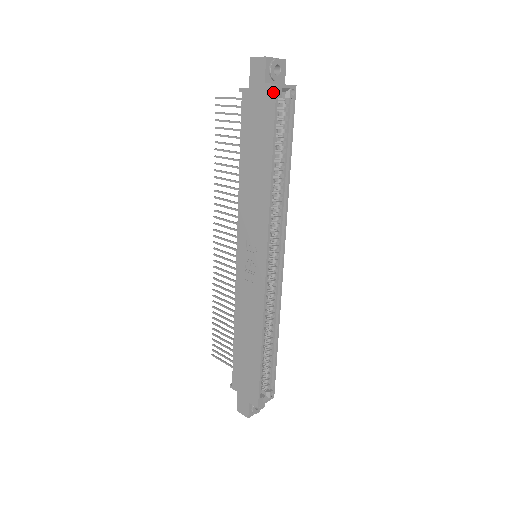
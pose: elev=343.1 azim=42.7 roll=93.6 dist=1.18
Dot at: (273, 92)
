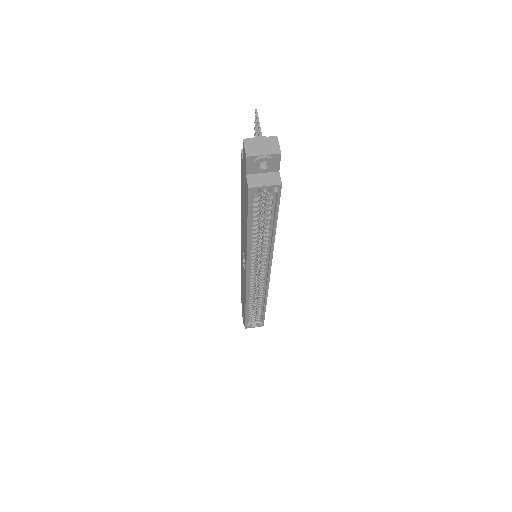
Dot at: (247, 190)
